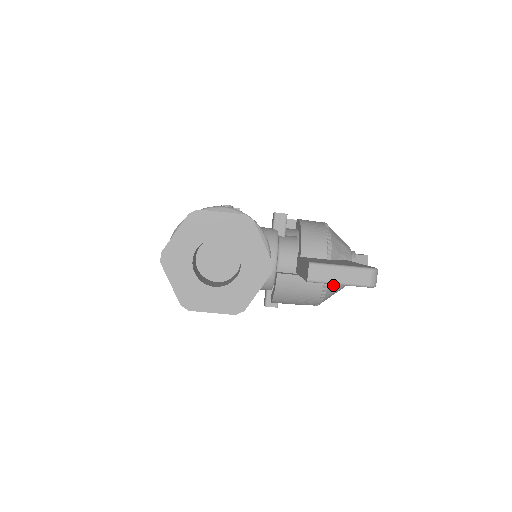
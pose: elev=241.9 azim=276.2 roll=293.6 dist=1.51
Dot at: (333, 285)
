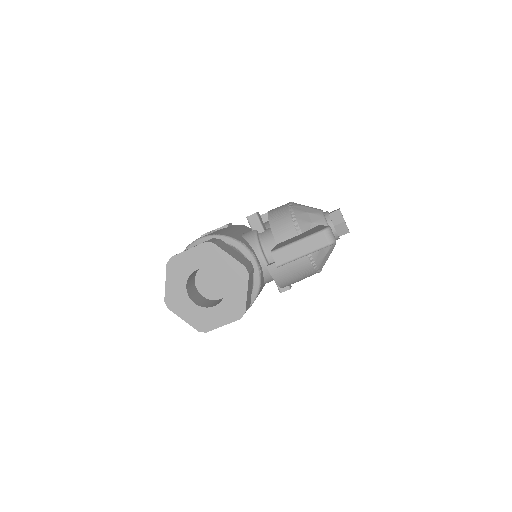
Dot at: (318, 251)
